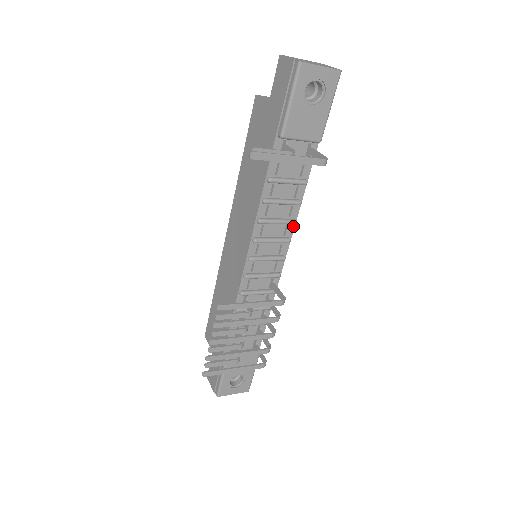
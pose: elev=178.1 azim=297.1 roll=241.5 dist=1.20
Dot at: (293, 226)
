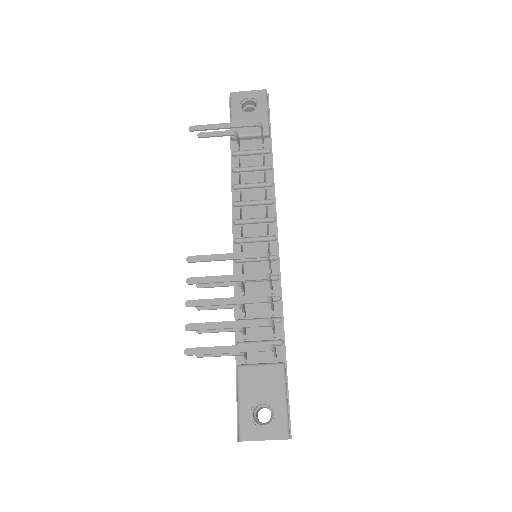
Dot at: (274, 207)
